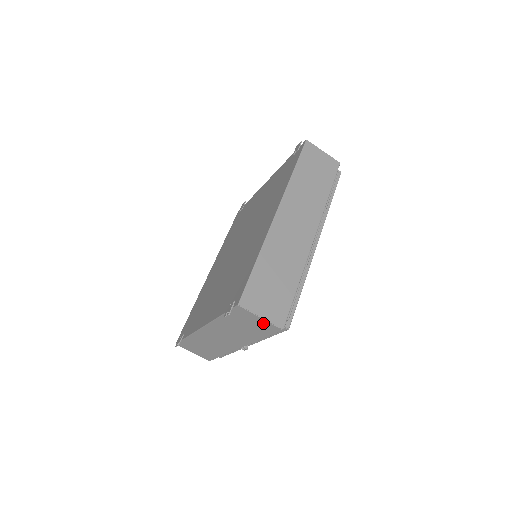
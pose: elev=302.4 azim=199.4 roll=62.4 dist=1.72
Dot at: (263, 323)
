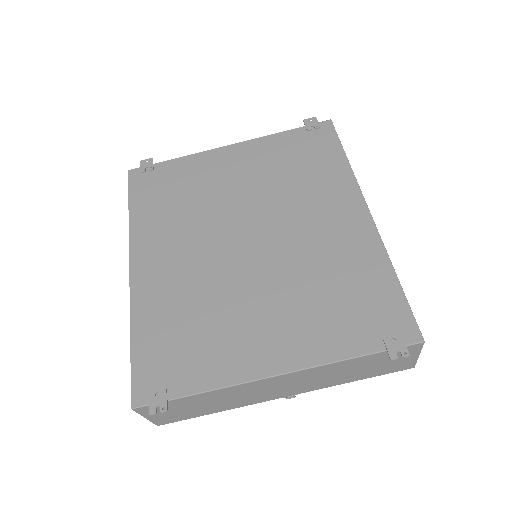
Dot at: (407, 362)
